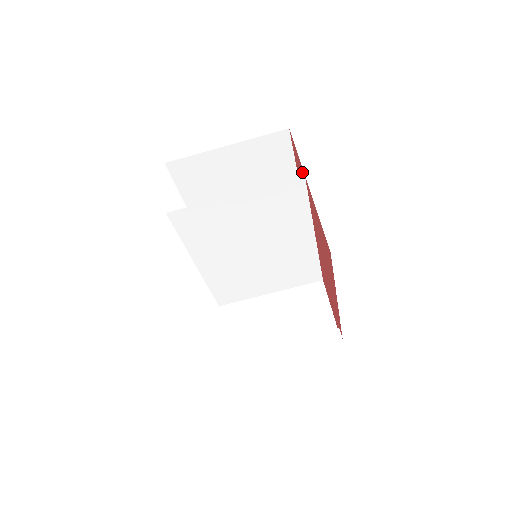
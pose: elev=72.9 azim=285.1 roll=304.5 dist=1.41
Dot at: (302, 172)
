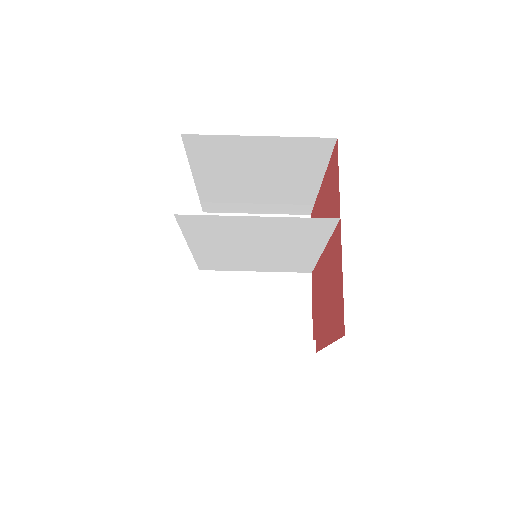
Dot at: (337, 203)
